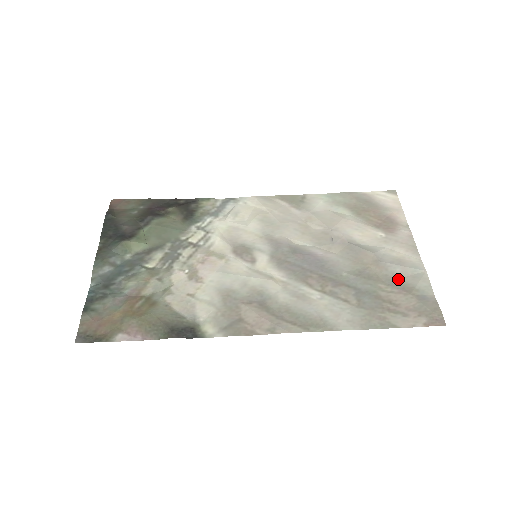
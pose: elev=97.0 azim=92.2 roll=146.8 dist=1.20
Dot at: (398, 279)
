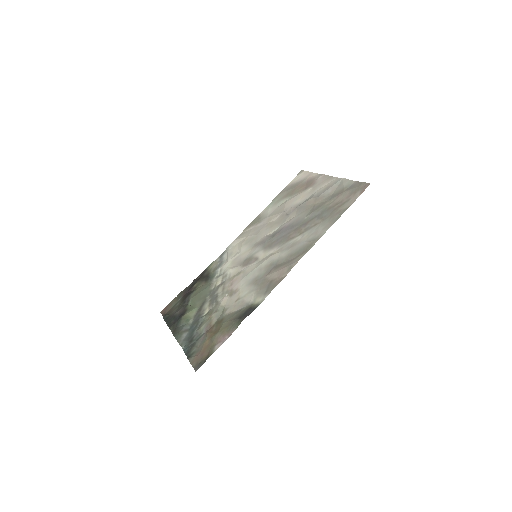
Dot at: (333, 194)
